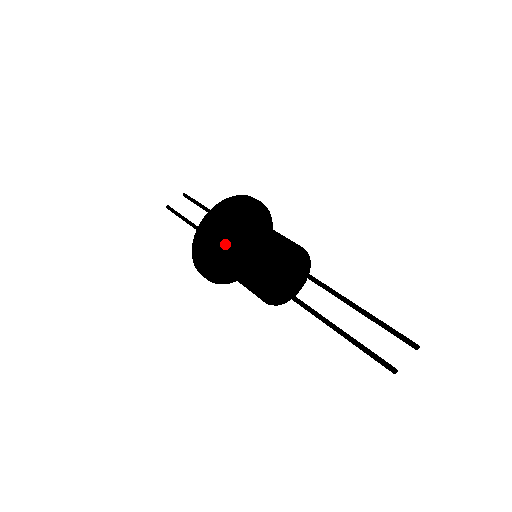
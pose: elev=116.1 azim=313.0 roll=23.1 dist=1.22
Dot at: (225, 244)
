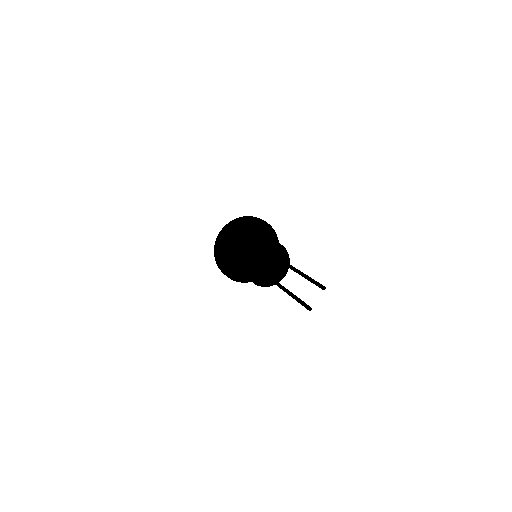
Dot at: (231, 256)
